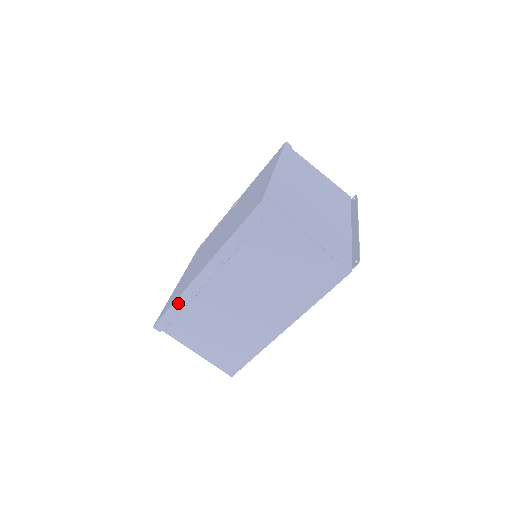
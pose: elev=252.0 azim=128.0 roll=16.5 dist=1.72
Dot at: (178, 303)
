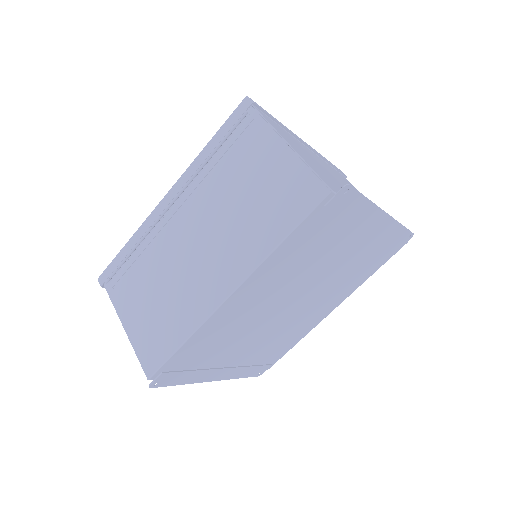
Dot at: (131, 242)
